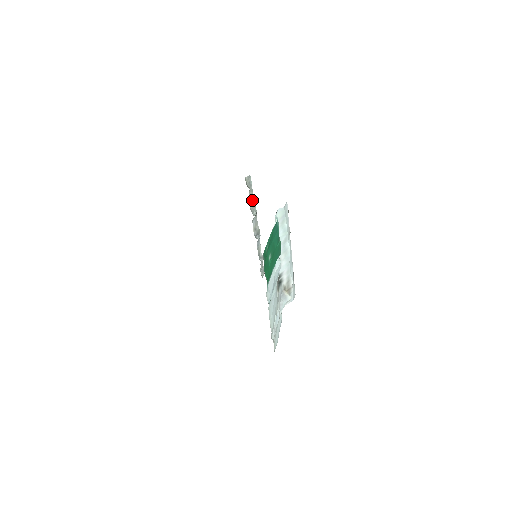
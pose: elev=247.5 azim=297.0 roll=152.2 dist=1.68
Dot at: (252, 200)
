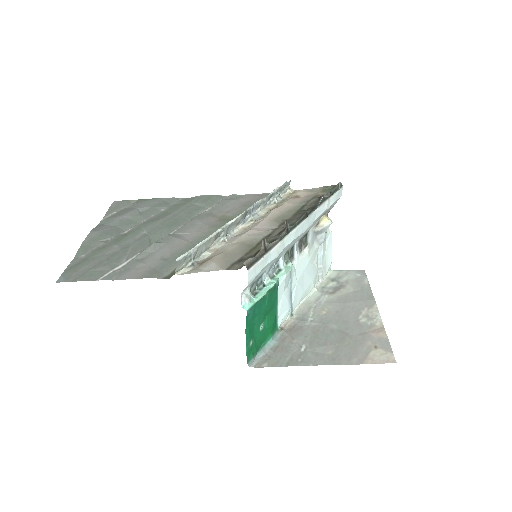
Dot at: (207, 243)
